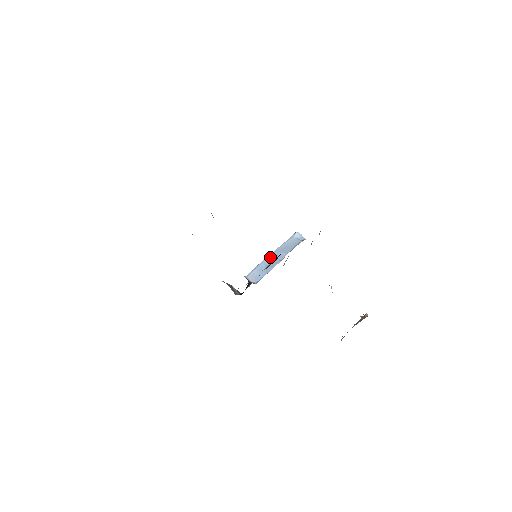
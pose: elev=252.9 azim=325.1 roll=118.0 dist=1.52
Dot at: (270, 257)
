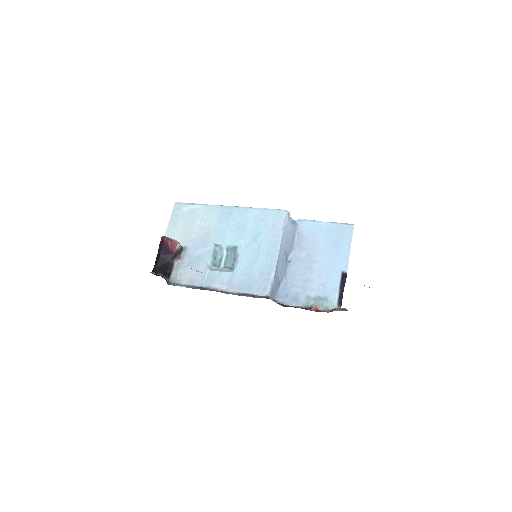
Dot at: (280, 259)
